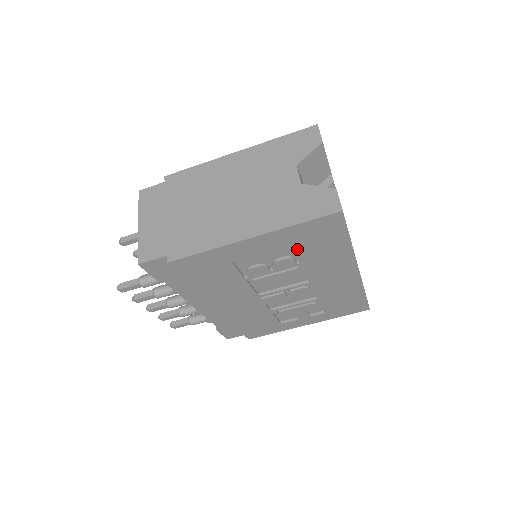
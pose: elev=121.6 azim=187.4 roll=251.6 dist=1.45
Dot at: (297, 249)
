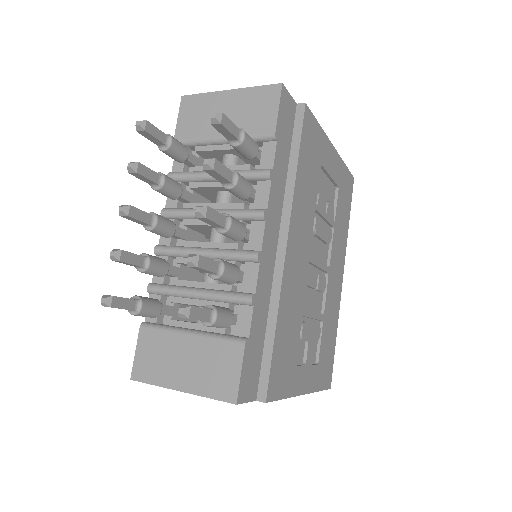
Dot at: (338, 198)
